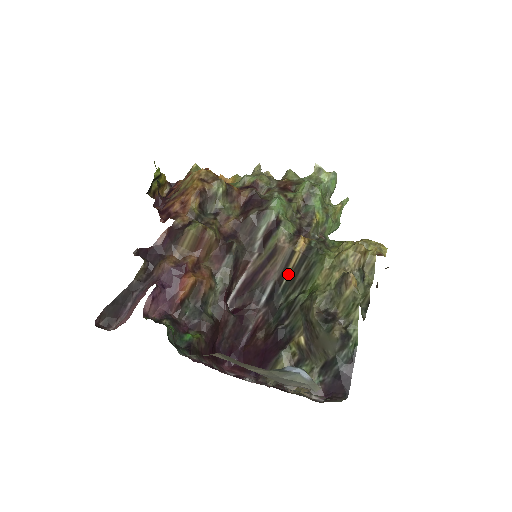
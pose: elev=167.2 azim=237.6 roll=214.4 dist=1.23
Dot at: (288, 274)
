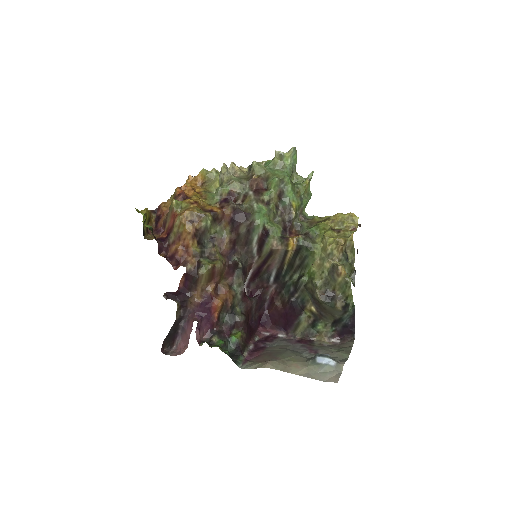
Dot at: (287, 263)
